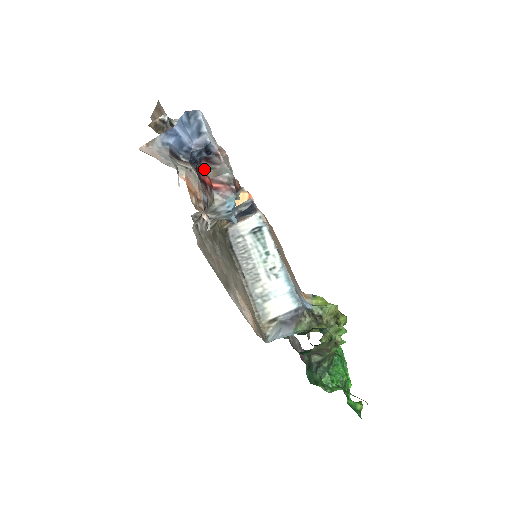
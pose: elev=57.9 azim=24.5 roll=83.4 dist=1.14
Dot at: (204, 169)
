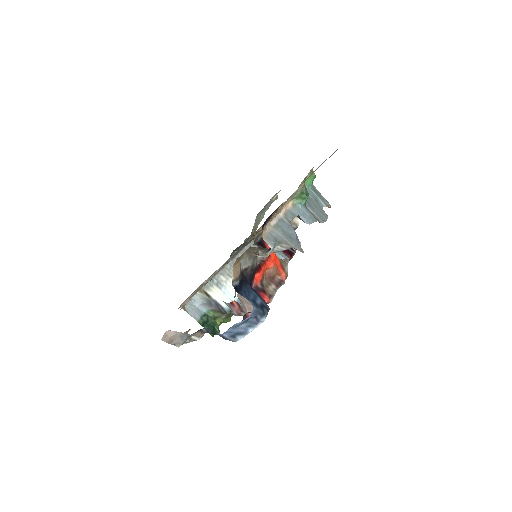
Dot at: occluded
